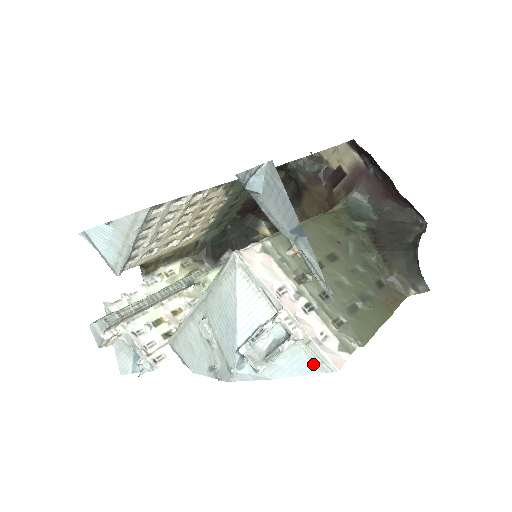
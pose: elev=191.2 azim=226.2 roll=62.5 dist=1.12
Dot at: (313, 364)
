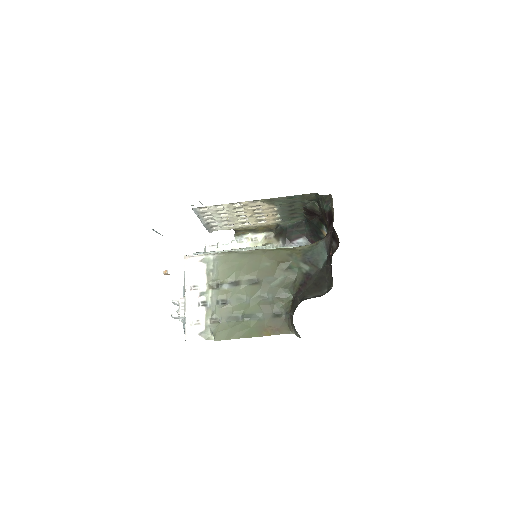
Dot at: occluded
